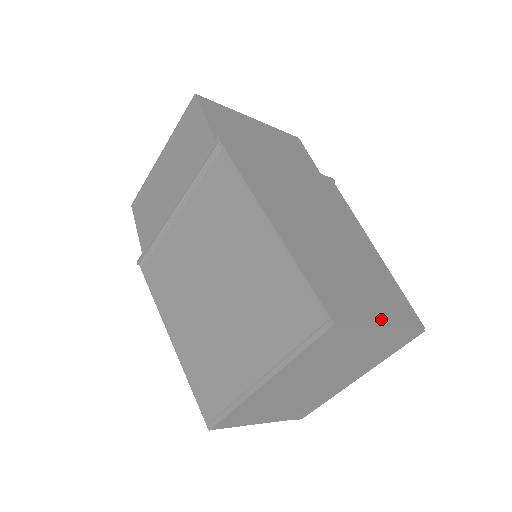
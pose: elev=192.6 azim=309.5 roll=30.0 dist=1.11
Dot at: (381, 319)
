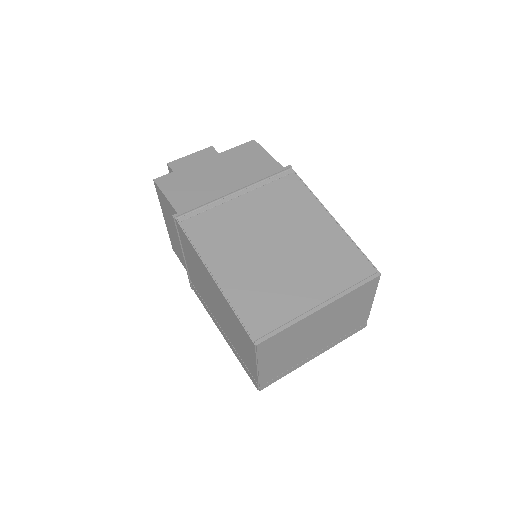
Dot at: occluded
